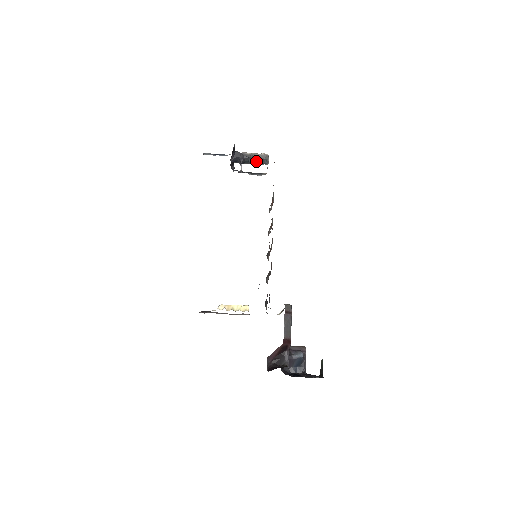
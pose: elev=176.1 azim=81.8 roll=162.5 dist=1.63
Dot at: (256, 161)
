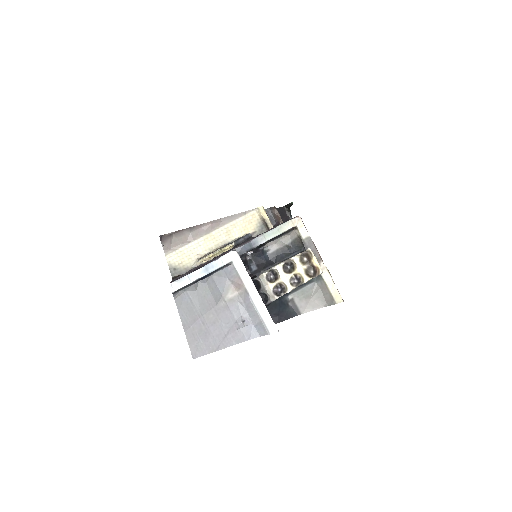
Dot at: occluded
